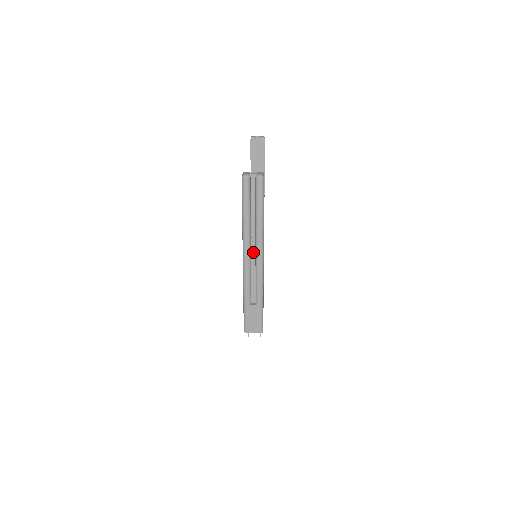
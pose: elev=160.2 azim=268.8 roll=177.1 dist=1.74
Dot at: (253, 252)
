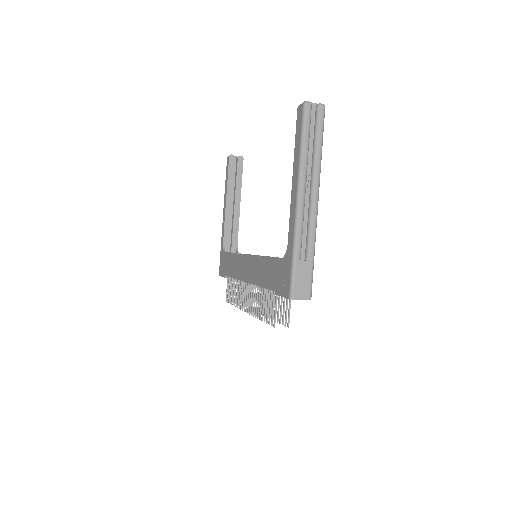
Dot at: (307, 194)
